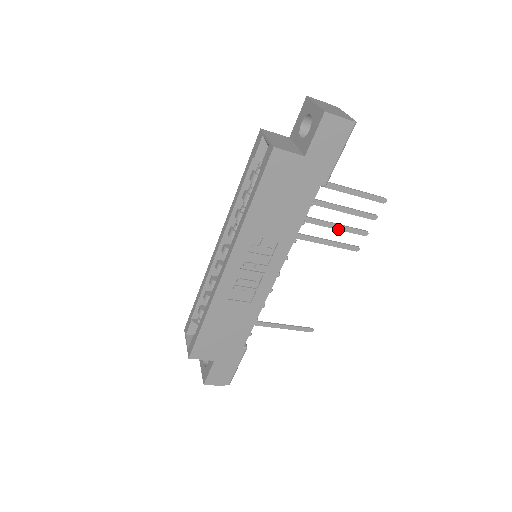
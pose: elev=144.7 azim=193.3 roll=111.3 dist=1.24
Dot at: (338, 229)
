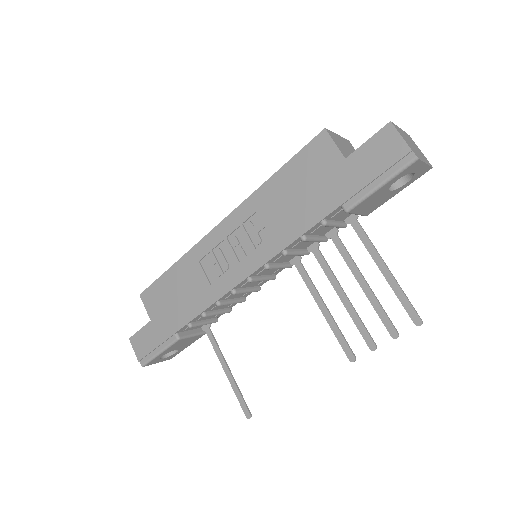
Dot at: (348, 309)
